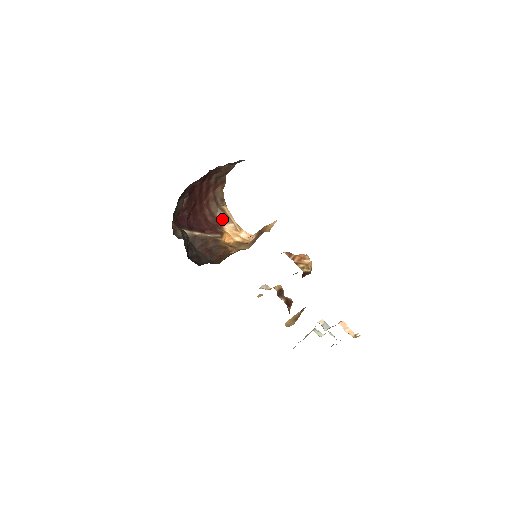
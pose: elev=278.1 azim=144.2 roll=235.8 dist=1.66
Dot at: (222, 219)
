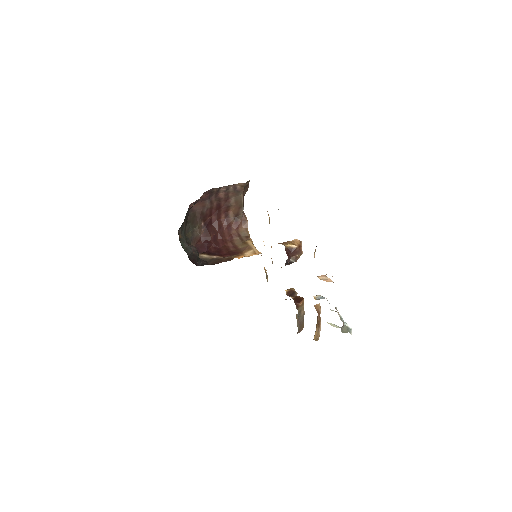
Dot at: (244, 249)
